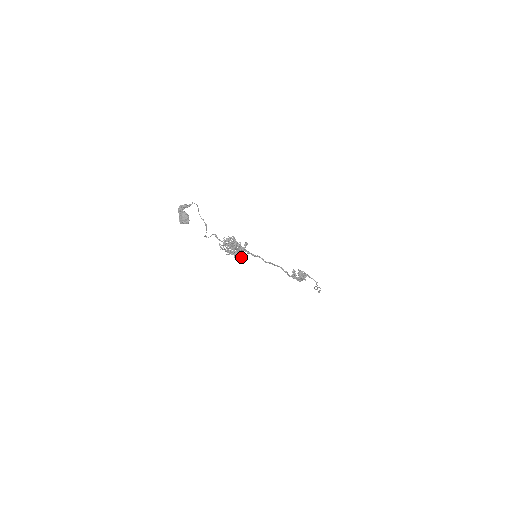
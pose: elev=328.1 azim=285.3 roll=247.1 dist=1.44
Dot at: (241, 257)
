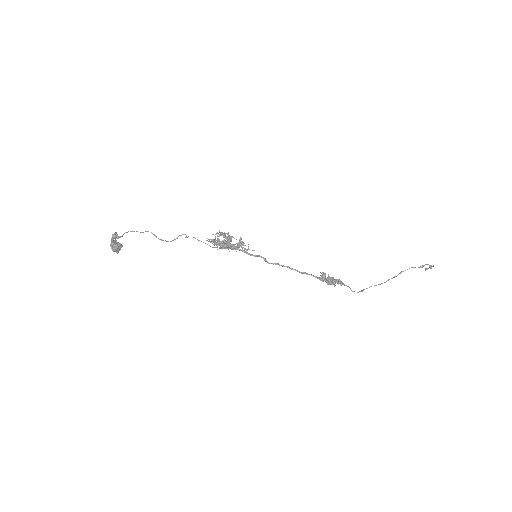
Dot at: (244, 248)
